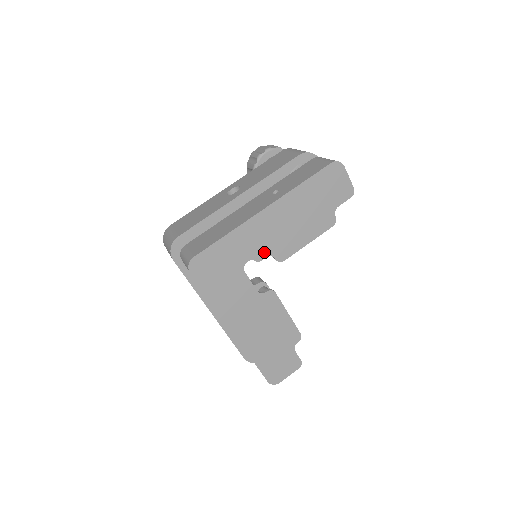
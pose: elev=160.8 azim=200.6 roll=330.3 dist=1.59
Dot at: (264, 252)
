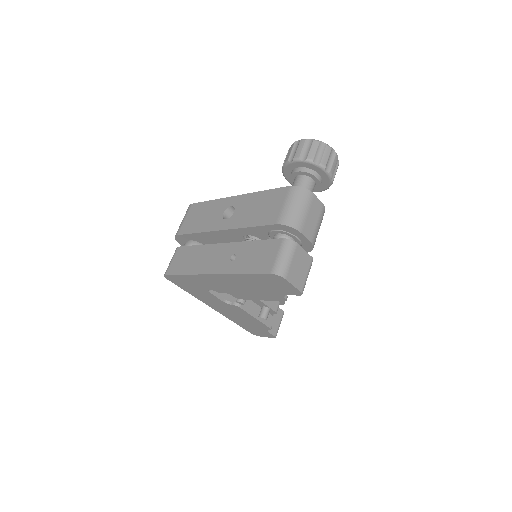
Dot at: (222, 290)
